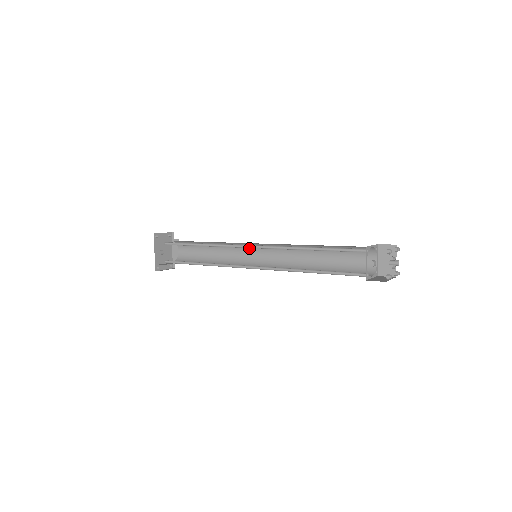
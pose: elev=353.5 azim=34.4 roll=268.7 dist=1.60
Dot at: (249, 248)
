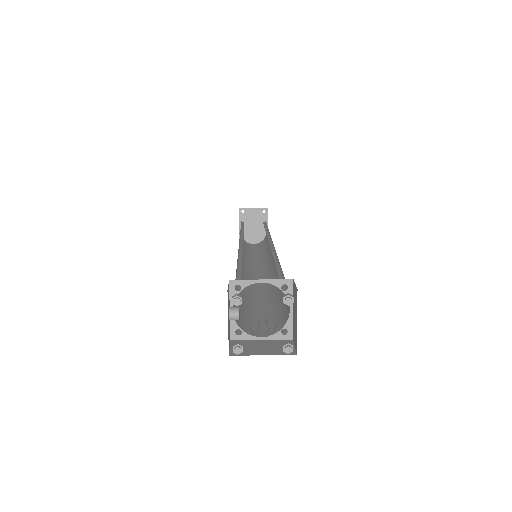
Dot at: occluded
